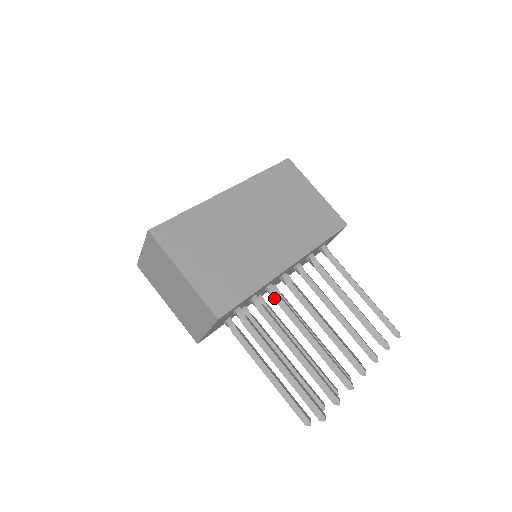
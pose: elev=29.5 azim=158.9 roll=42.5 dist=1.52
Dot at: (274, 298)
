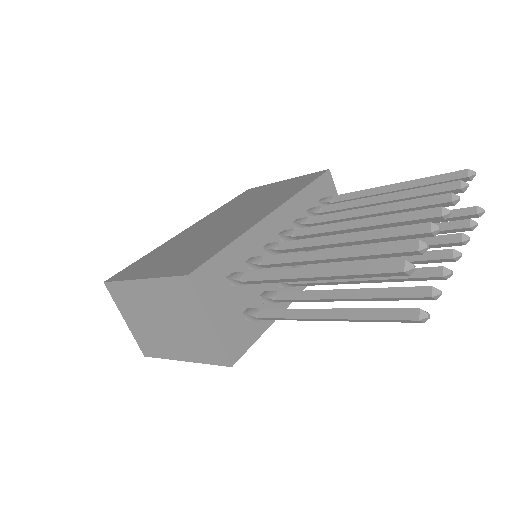
Dot at: (277, 249)
